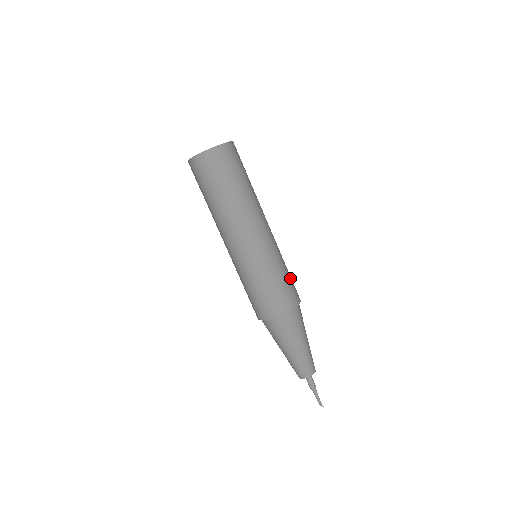
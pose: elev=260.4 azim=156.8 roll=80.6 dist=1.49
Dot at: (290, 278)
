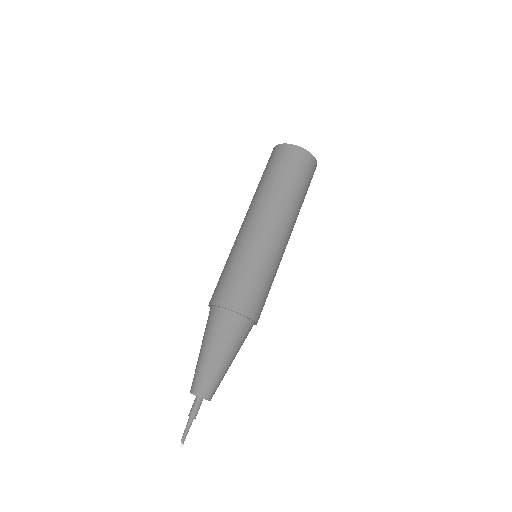
Dot at: (264, 292)
